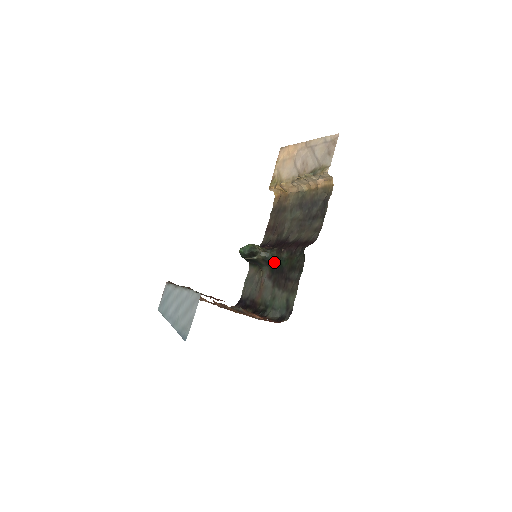
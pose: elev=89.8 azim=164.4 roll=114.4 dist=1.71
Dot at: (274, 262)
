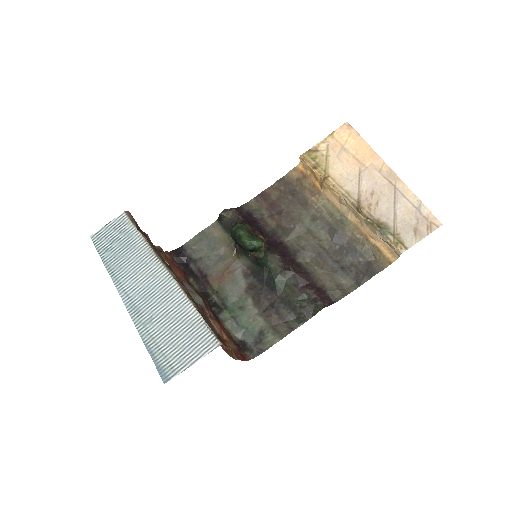
Dot at: (265, 269)
